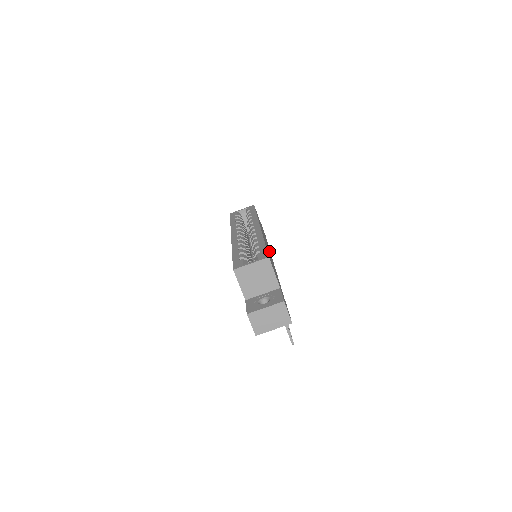
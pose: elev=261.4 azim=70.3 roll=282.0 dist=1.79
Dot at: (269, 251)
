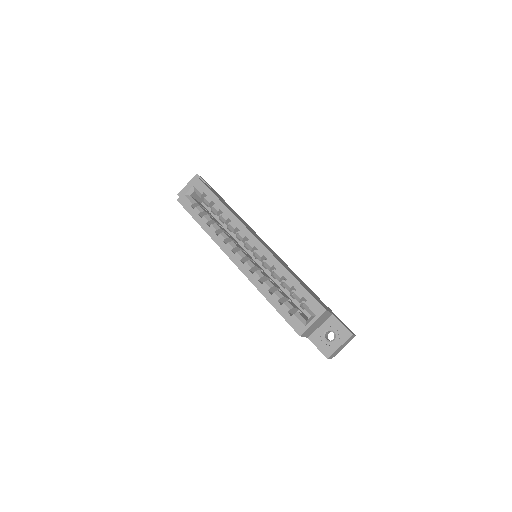
Dot at: (263, 242)
